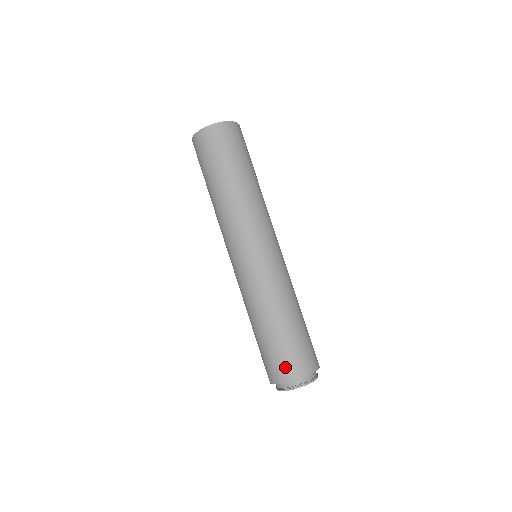
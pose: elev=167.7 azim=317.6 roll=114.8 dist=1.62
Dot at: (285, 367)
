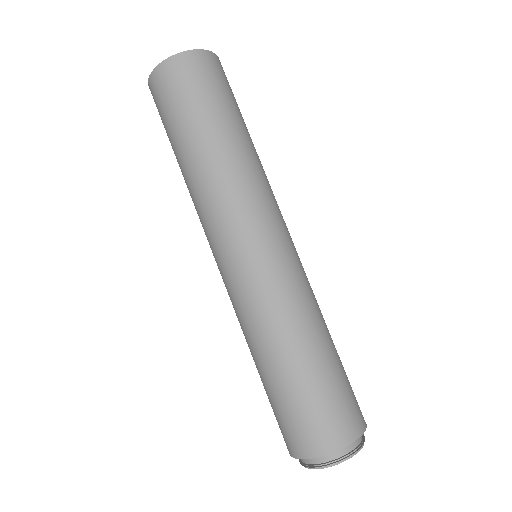
Dot at: (337, 423)
